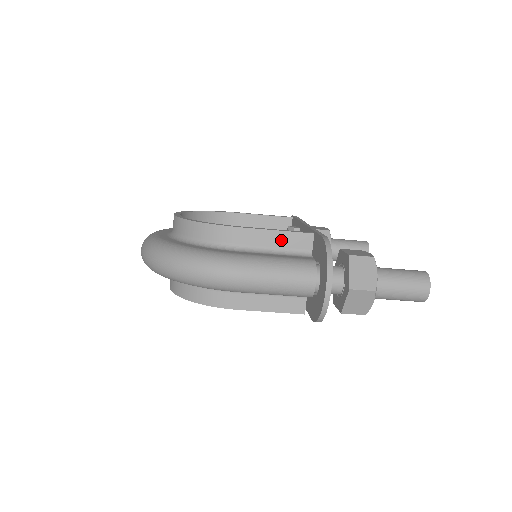
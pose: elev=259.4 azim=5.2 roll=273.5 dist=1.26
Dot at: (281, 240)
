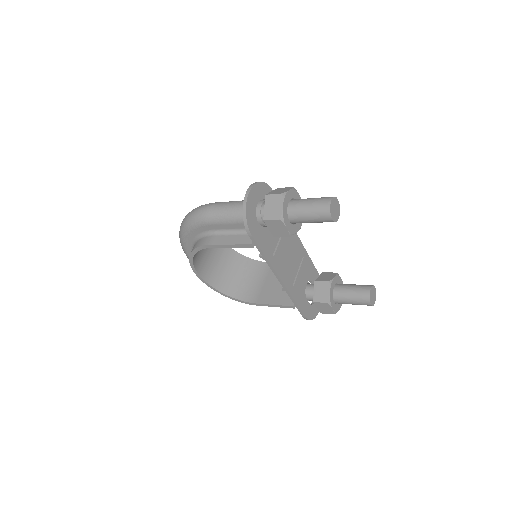
Dot at: occluded
